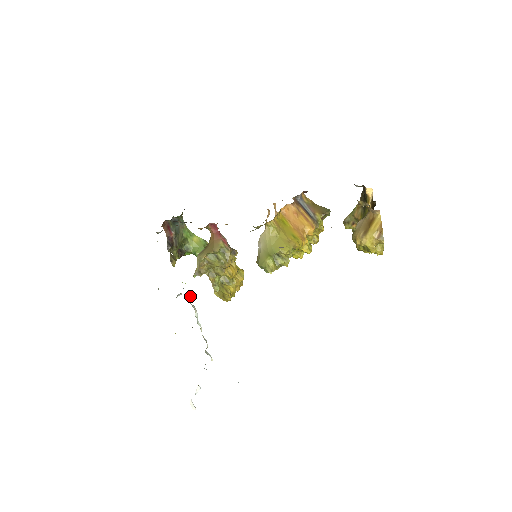
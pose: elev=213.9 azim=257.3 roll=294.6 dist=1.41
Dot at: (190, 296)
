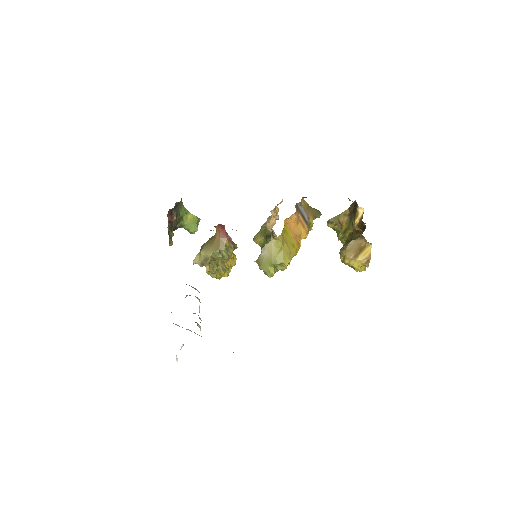
Dot at: occluded
